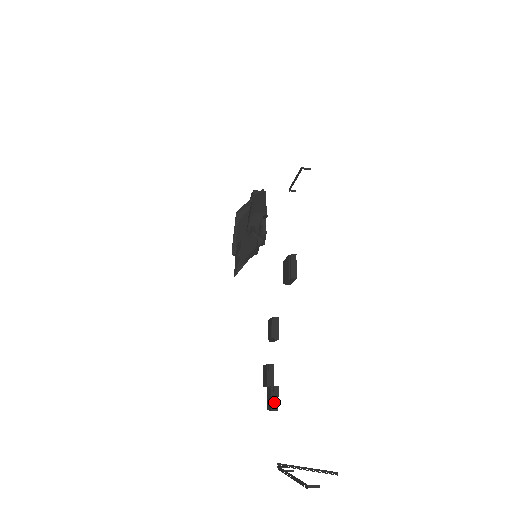
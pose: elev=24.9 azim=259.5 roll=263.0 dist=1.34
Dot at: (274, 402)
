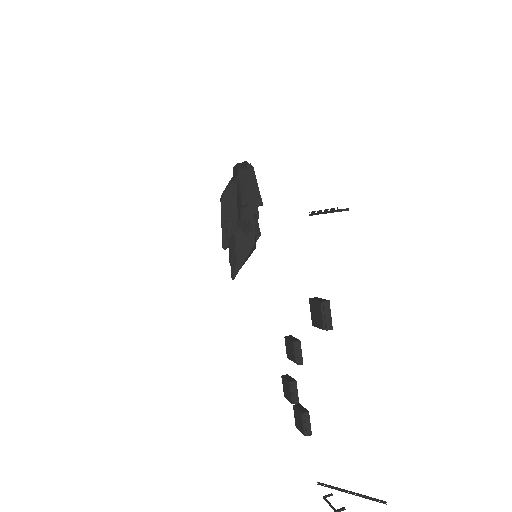
Dot at: (307, 428)
